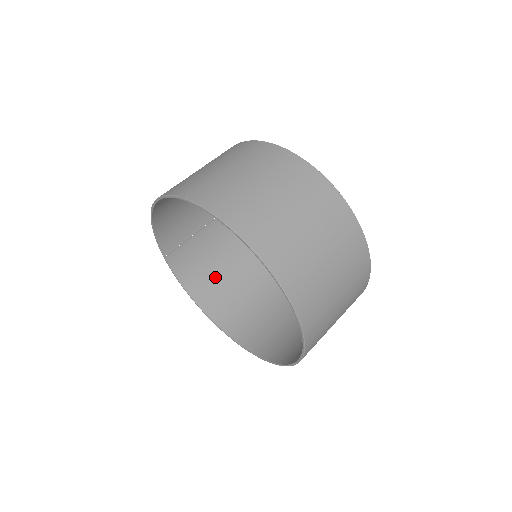
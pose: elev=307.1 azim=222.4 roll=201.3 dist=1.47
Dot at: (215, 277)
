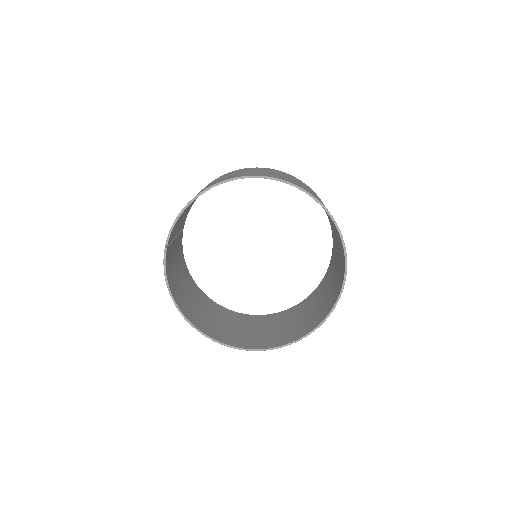
Dot at: (179, 284)
